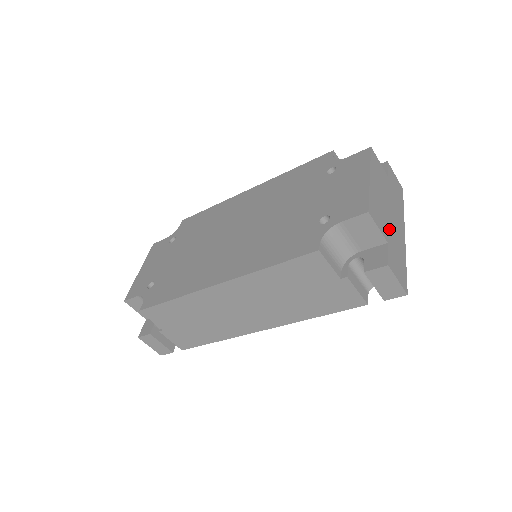
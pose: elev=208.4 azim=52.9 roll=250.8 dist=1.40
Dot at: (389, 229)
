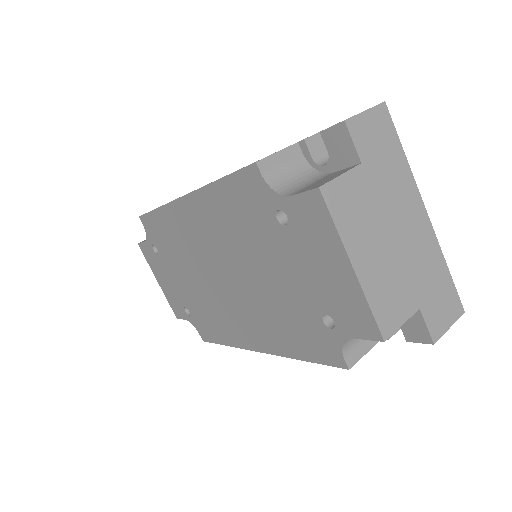
Dot at: (410, 277)
